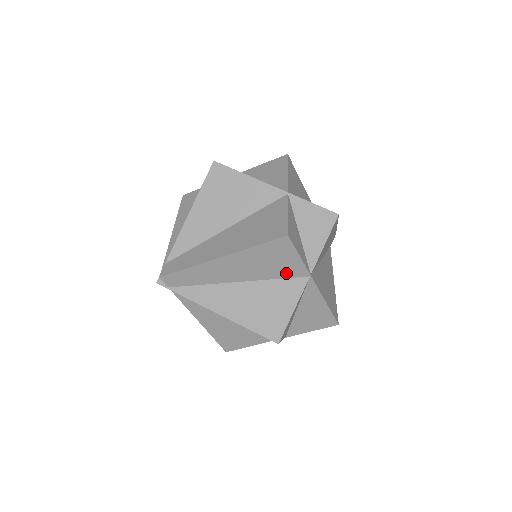
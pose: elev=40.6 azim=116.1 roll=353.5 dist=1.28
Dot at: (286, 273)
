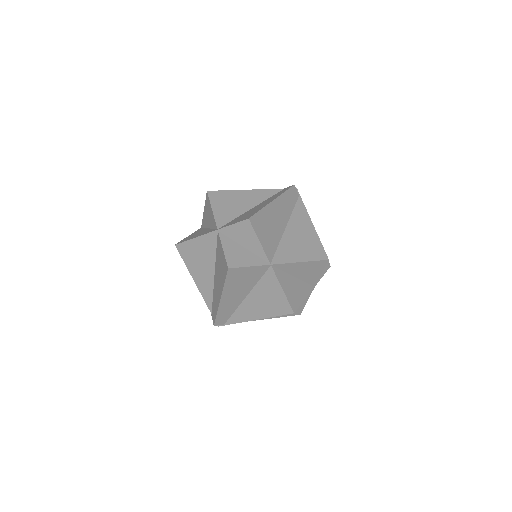
Dot at: (258, 275)
